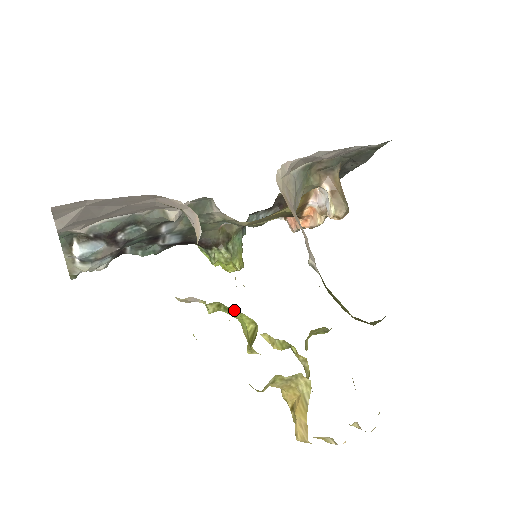
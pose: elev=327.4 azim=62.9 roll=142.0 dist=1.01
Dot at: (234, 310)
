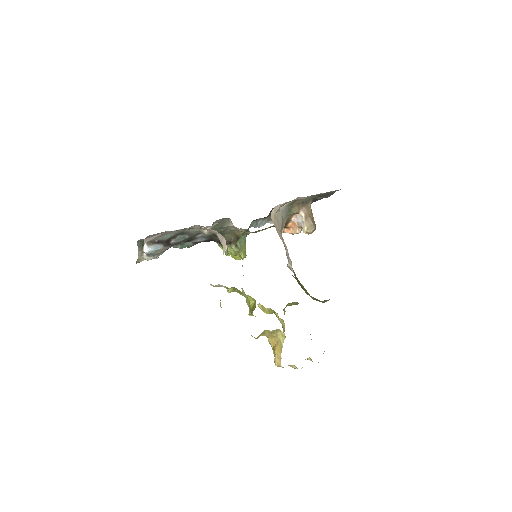
Dot at: (242, 290)
